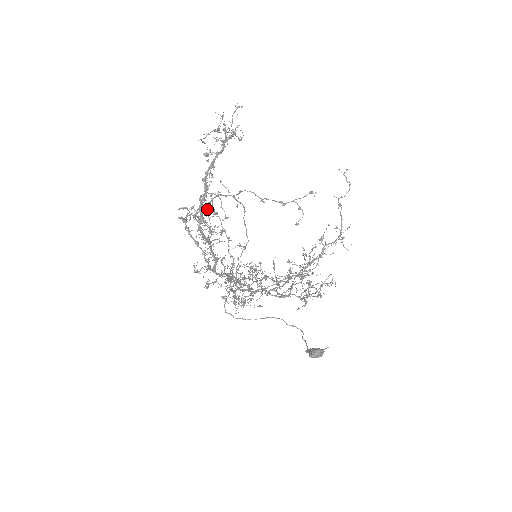
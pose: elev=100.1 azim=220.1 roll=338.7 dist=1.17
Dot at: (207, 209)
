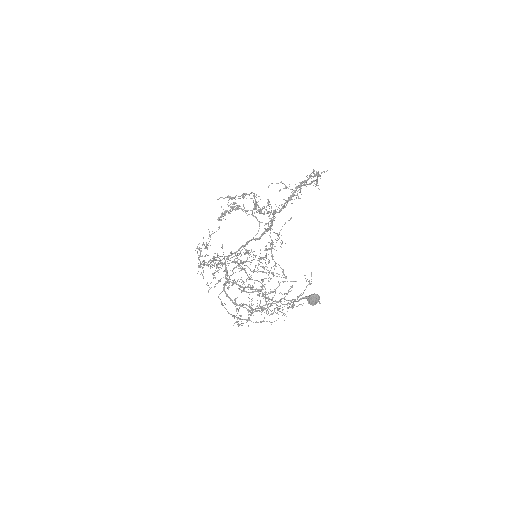
Dot at: occluded
